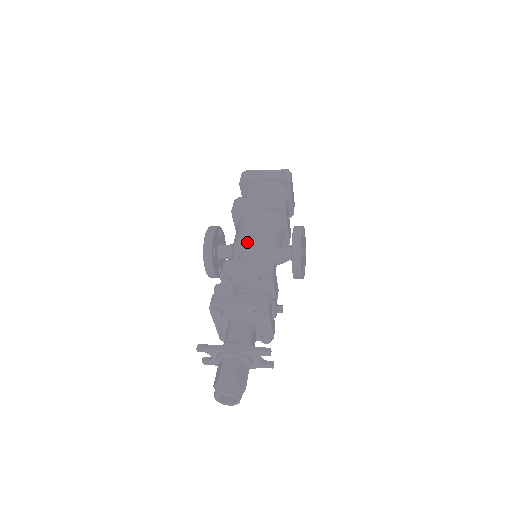
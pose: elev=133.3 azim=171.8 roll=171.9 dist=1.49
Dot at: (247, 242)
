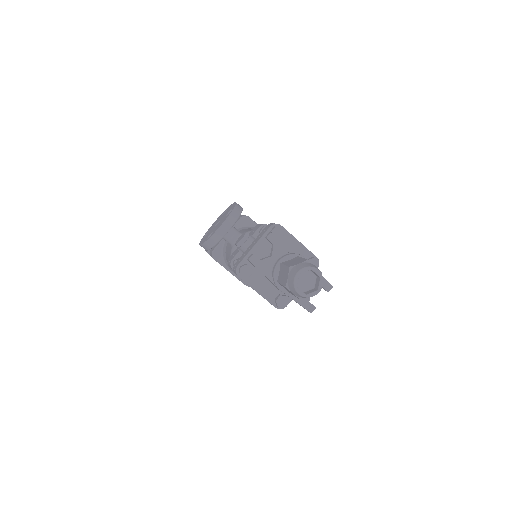
Dot at: occluded
